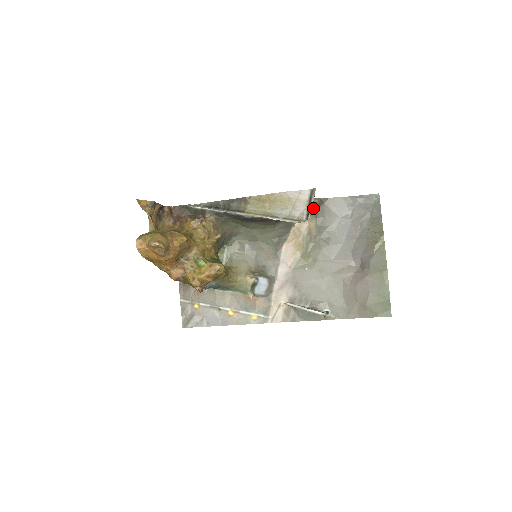
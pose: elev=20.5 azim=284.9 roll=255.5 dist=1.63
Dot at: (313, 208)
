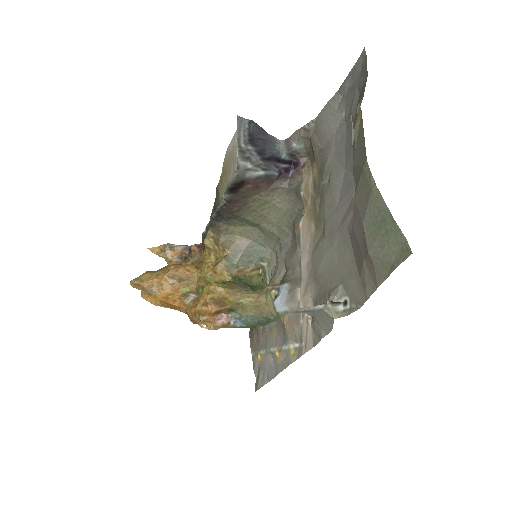
Dot at: (309, 148)
